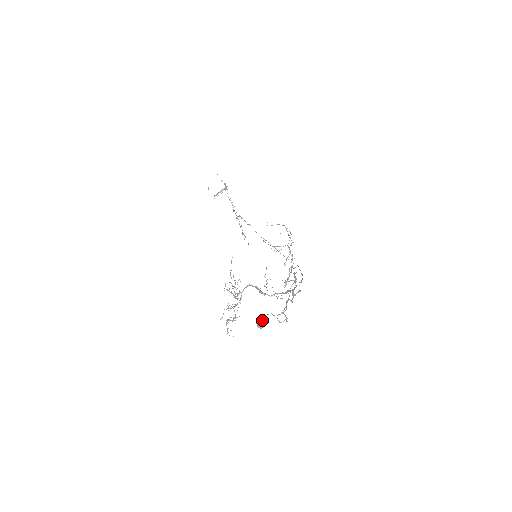
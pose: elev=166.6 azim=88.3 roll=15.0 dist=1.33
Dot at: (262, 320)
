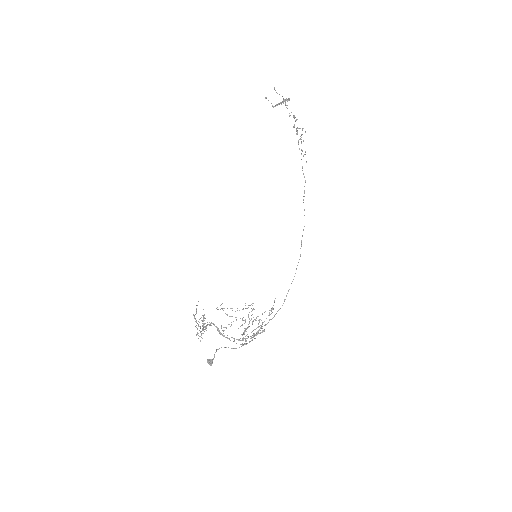
Dot at: (214, 357)
